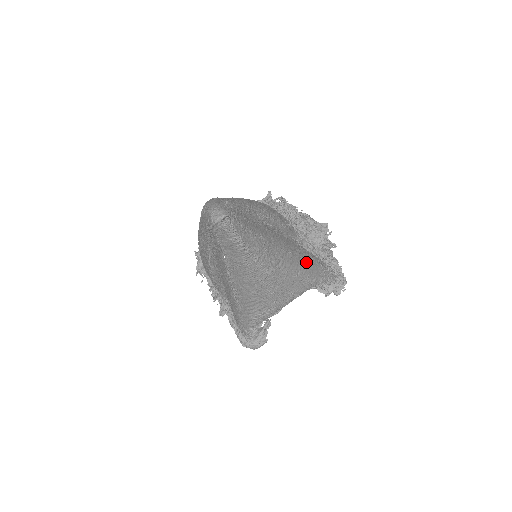
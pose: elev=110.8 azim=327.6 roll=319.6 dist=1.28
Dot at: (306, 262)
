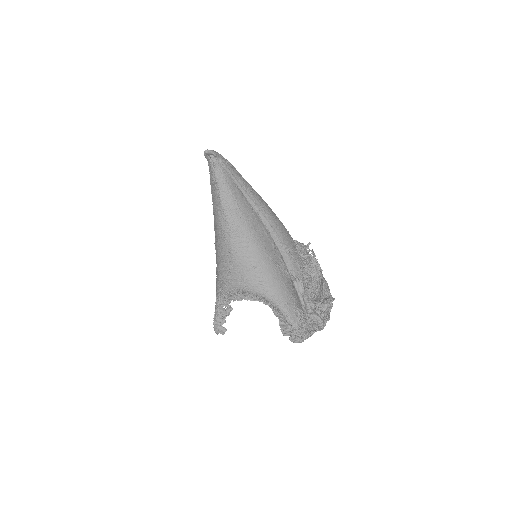
Dot at: (273, 273)
